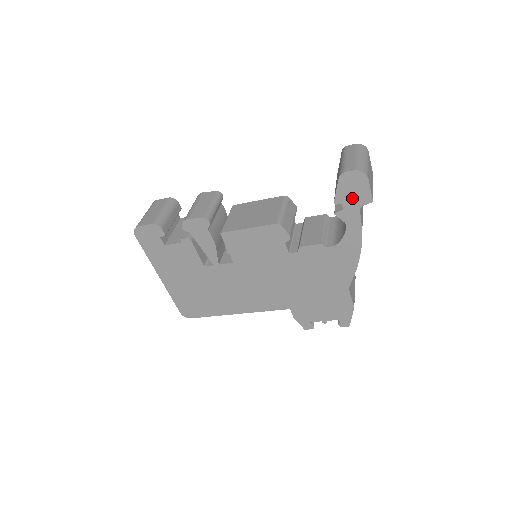
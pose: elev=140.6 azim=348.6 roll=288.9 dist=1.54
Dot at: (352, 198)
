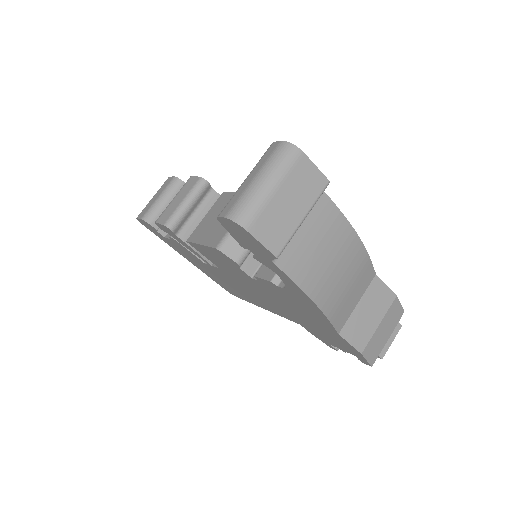
Dot at: (253, 247)
